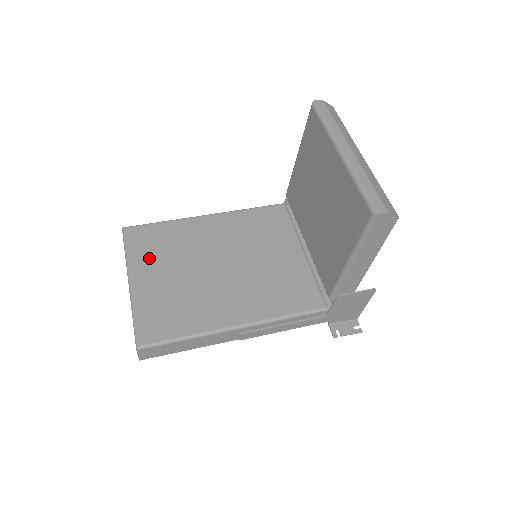
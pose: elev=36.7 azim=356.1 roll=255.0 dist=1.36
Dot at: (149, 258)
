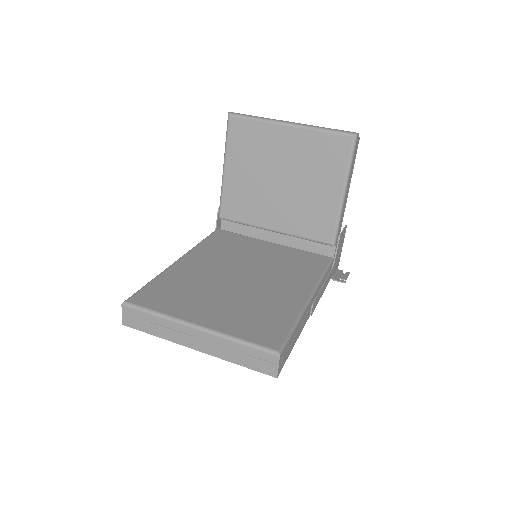
Dot at: (184, 304)
